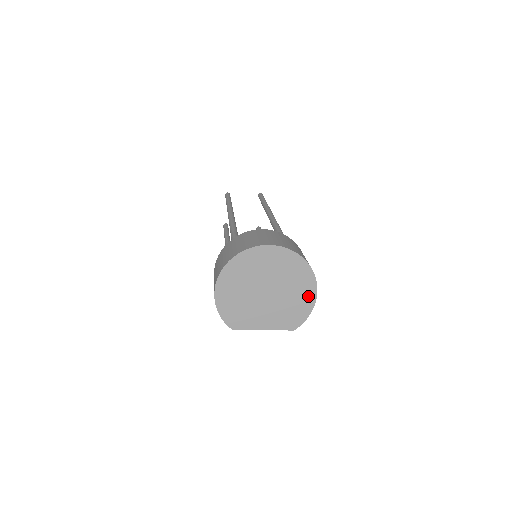
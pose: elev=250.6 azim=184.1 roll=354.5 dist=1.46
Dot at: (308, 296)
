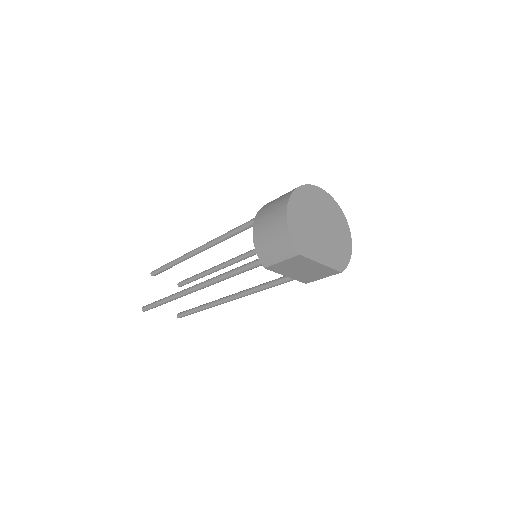
Dot at: (347, 243)
